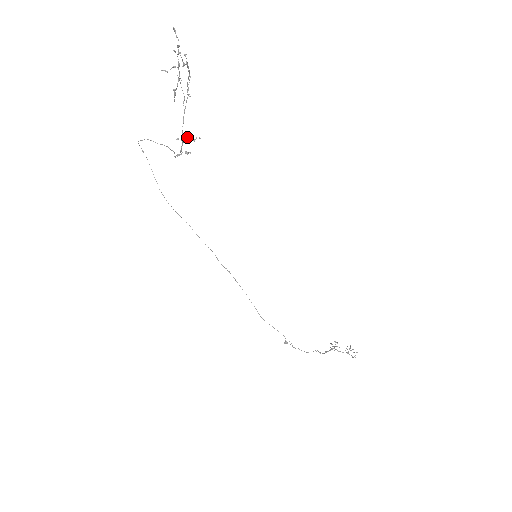
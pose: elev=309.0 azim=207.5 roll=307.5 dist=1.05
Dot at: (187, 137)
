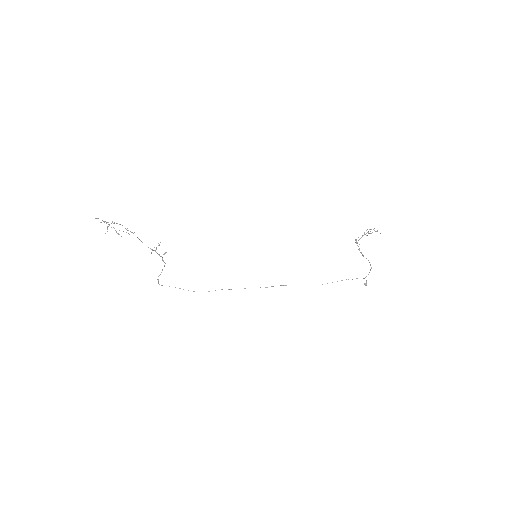
Dot at: occluded
